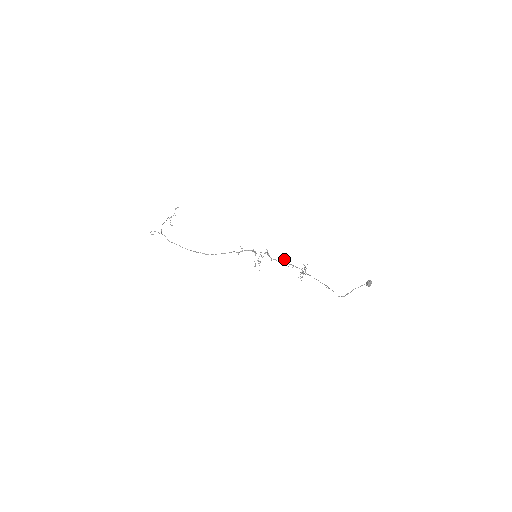
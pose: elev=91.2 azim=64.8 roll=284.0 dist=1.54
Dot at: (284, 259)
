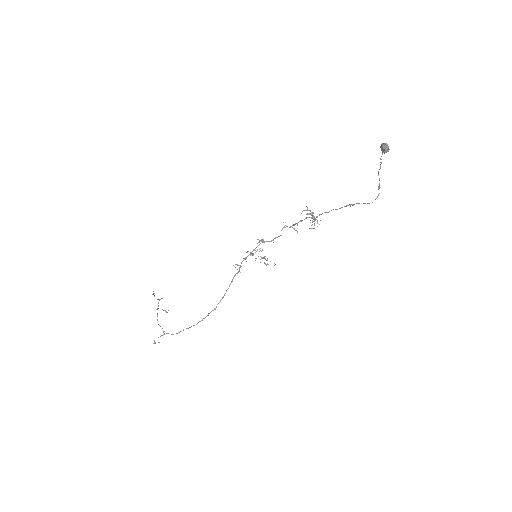
Dot at: (282, 228)
